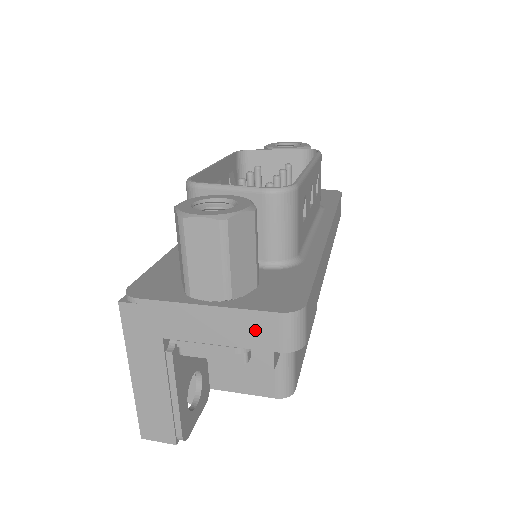
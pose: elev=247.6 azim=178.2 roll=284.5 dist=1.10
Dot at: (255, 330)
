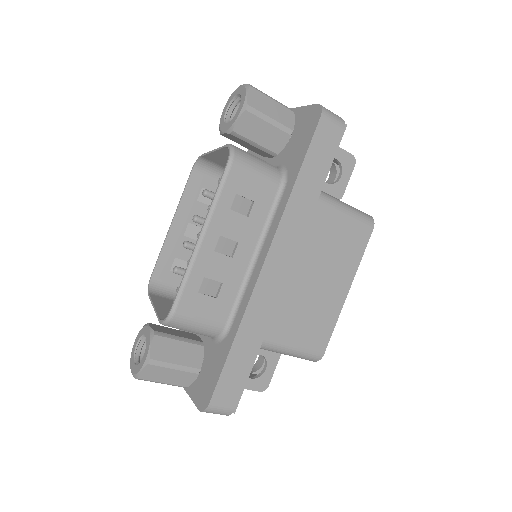
Dot at: occluded
